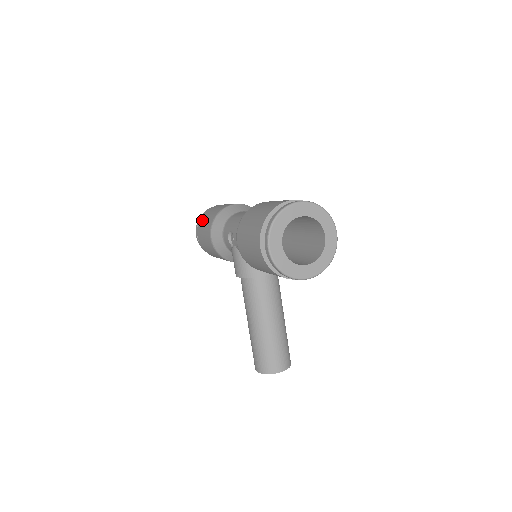
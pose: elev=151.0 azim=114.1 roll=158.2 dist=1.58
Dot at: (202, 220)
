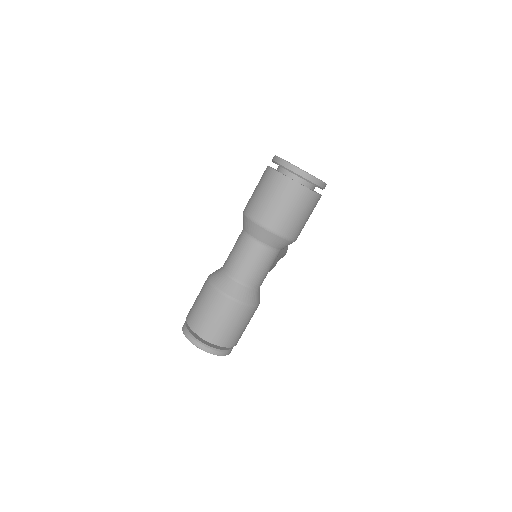
Dot at: (263, 178)
